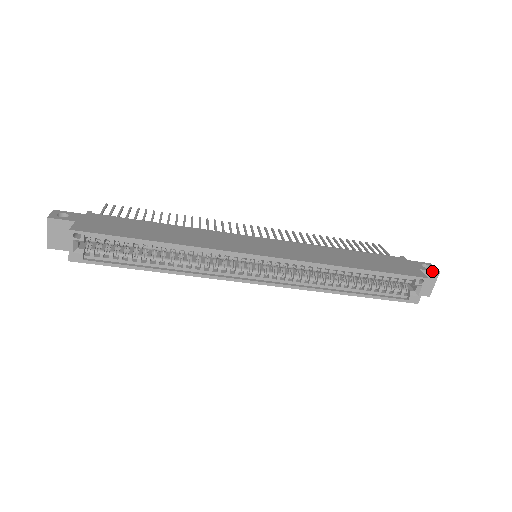
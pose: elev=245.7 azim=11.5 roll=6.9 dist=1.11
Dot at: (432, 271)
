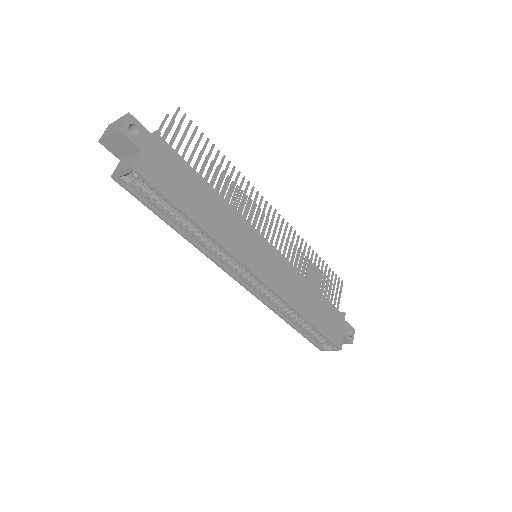
Dot at: (349, 341)
